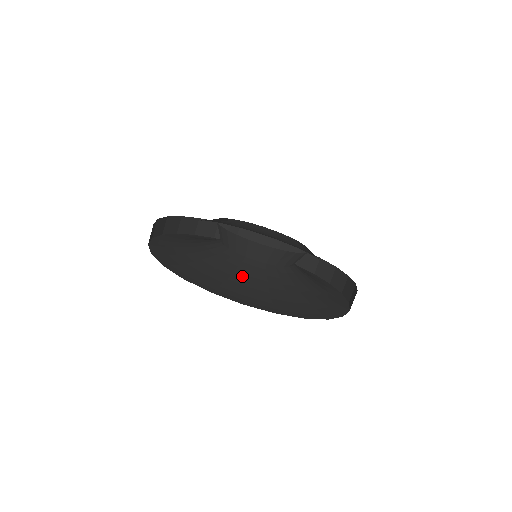
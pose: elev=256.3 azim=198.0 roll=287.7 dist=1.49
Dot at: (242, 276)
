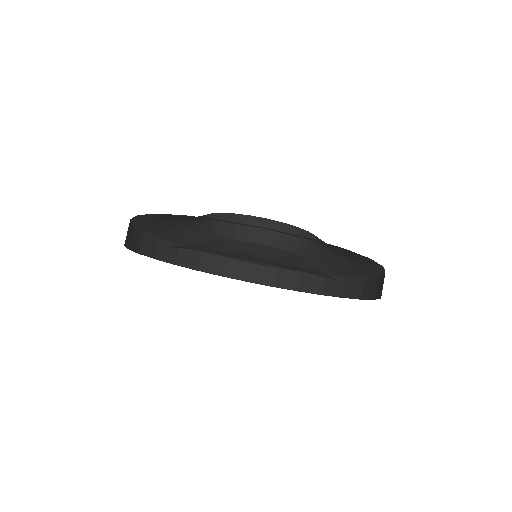
Dot at: (207, 246)
